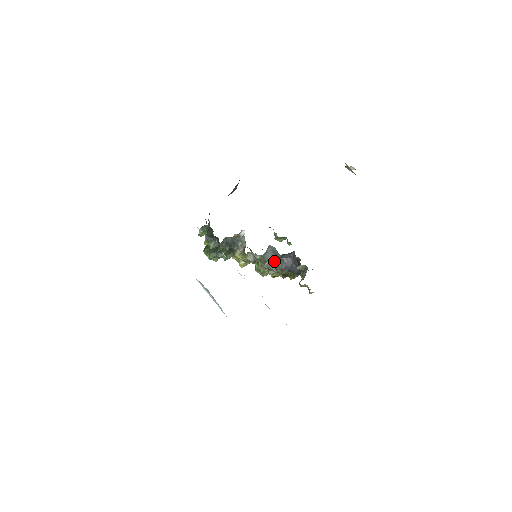
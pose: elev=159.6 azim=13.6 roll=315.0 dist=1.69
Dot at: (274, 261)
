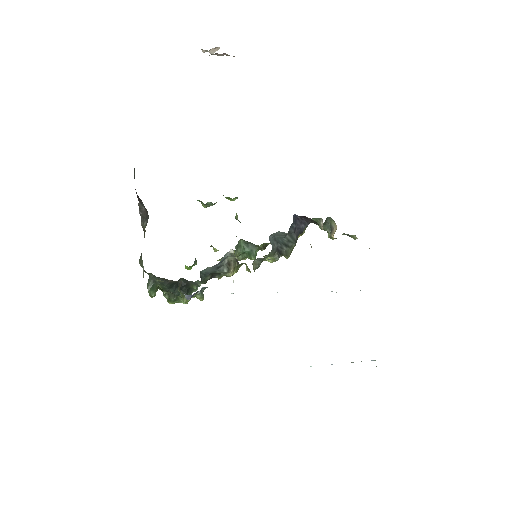
Dot at: (283, 243)
